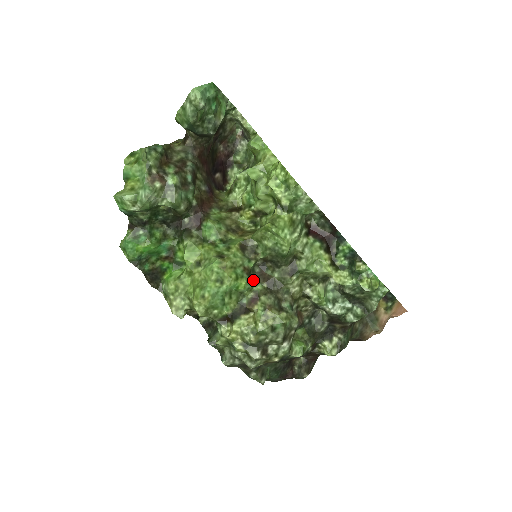
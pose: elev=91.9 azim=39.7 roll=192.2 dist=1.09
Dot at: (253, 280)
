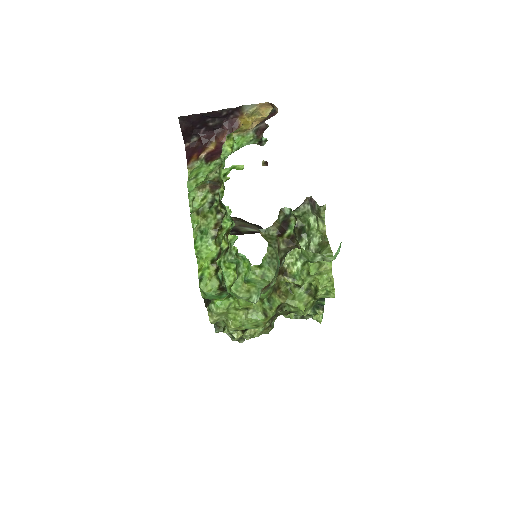
Dot at: occluded
